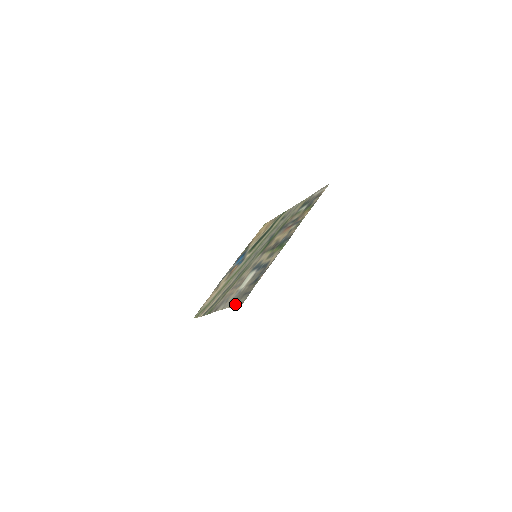
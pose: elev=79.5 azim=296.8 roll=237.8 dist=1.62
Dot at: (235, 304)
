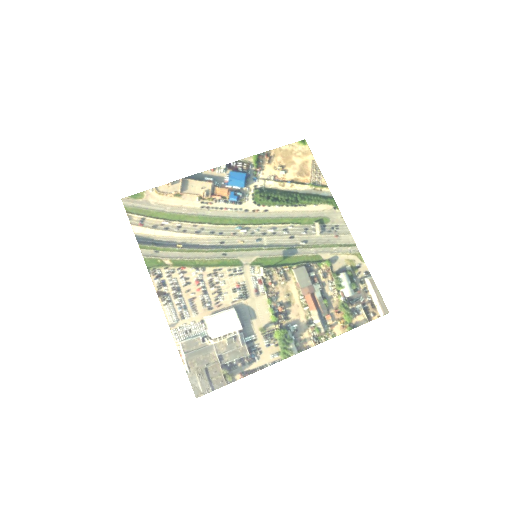
Dot at: (189, 370)
